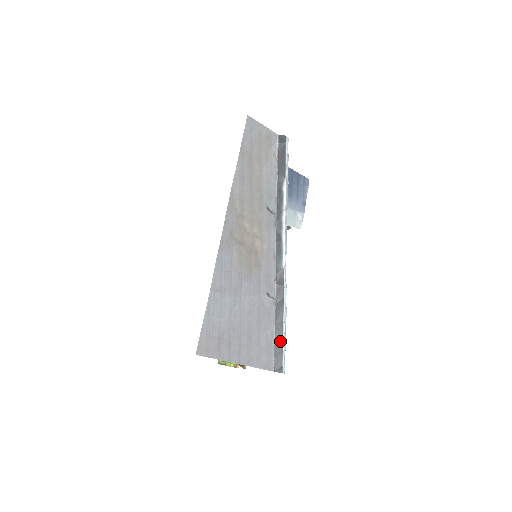
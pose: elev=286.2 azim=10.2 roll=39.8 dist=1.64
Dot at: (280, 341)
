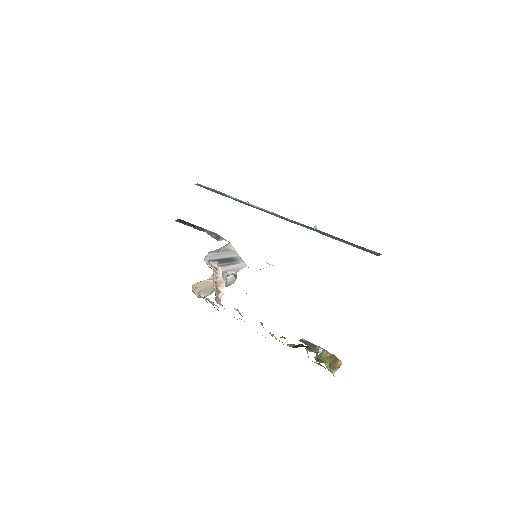
Dot at: (353, 244)
